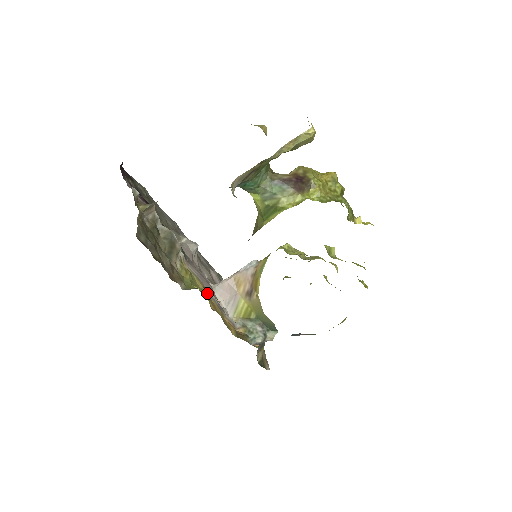
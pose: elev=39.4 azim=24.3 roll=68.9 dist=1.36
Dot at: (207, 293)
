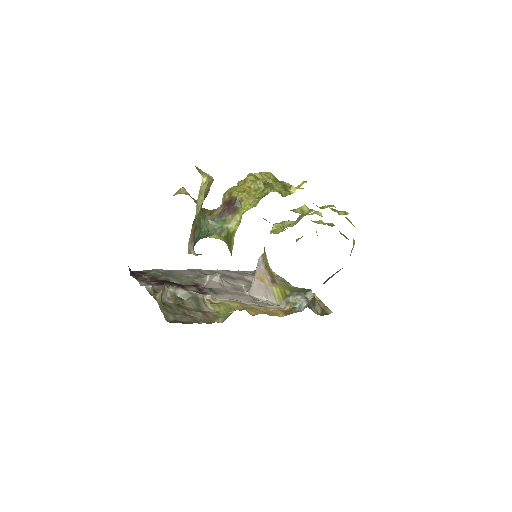
Dot at: (245, 305)
